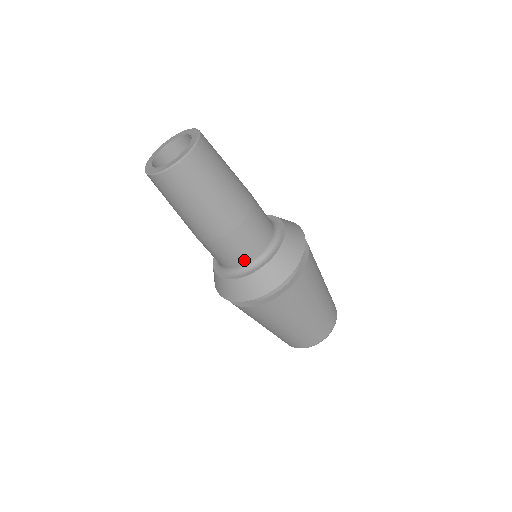
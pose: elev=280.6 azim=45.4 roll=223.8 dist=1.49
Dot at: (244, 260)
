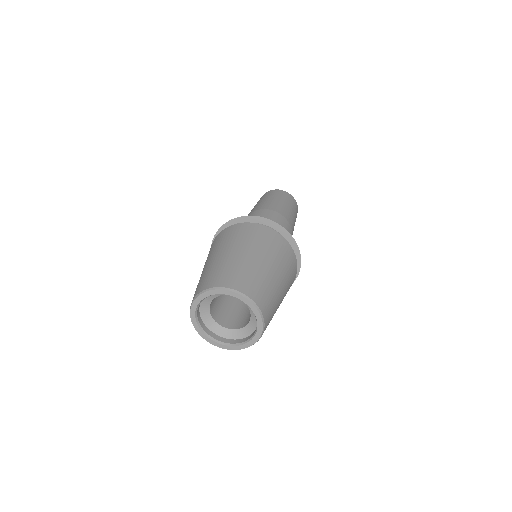
Dot at: occluded
